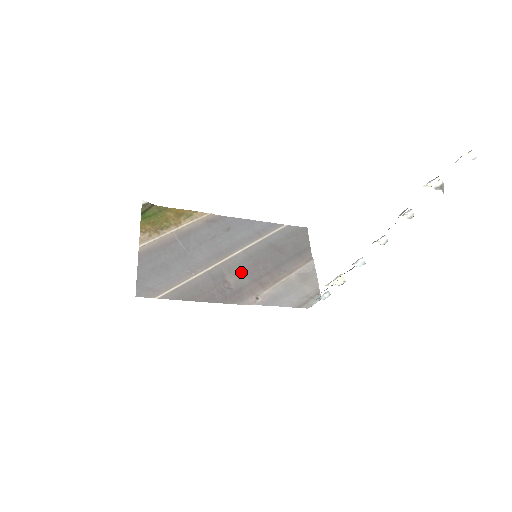
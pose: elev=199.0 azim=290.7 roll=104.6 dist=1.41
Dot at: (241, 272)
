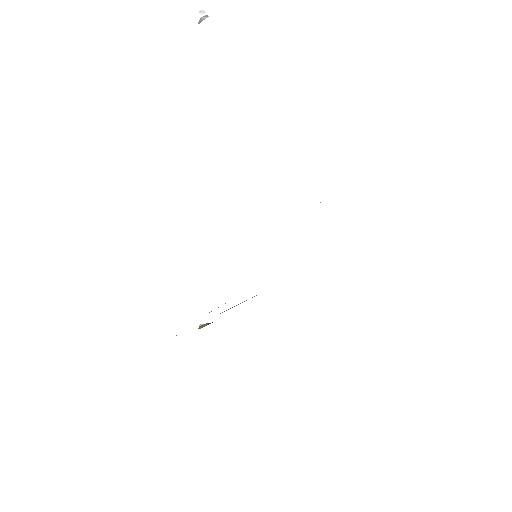
Dot at: occluded
